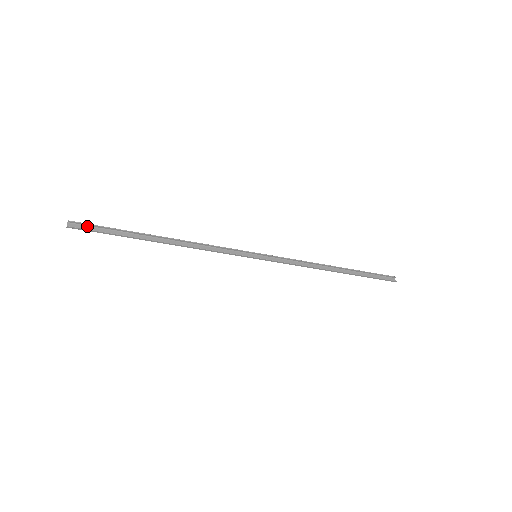
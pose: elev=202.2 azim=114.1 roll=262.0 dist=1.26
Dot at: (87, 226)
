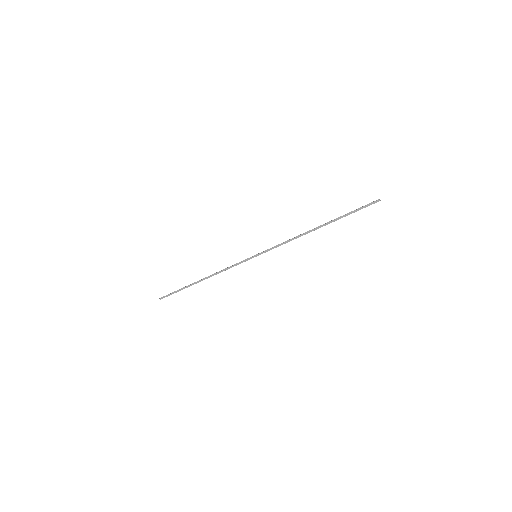
Dot at: (169, 295)
